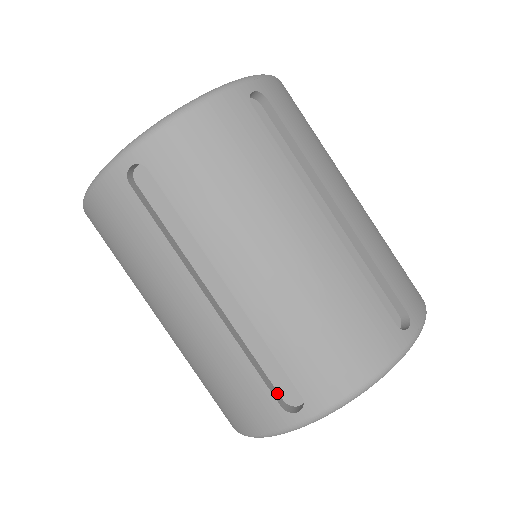
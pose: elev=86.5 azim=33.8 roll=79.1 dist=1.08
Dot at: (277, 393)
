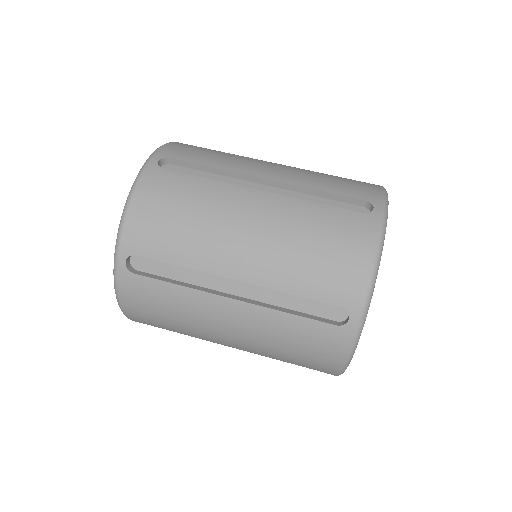
Dot at: occluded
